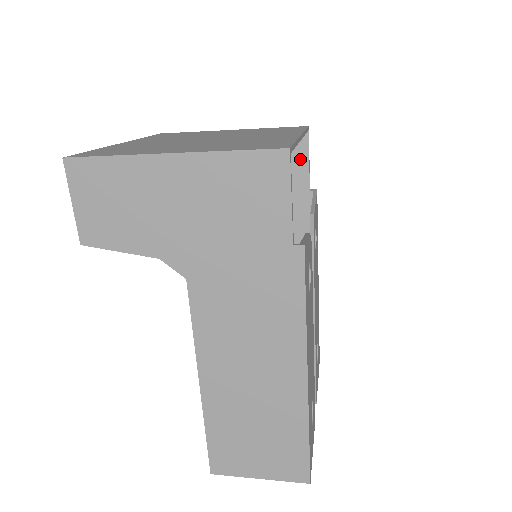
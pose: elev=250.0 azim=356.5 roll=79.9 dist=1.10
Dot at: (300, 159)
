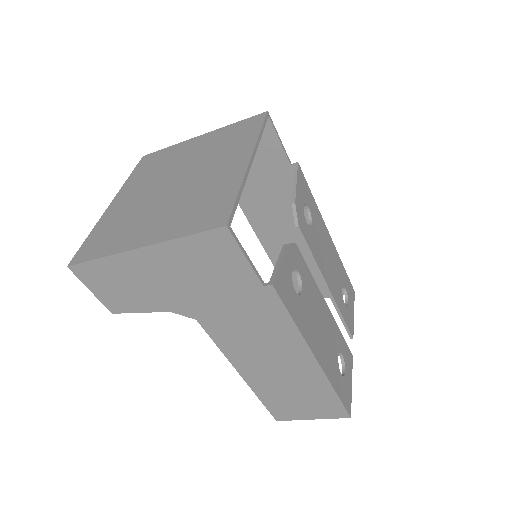
Dot at: (271, 143)
